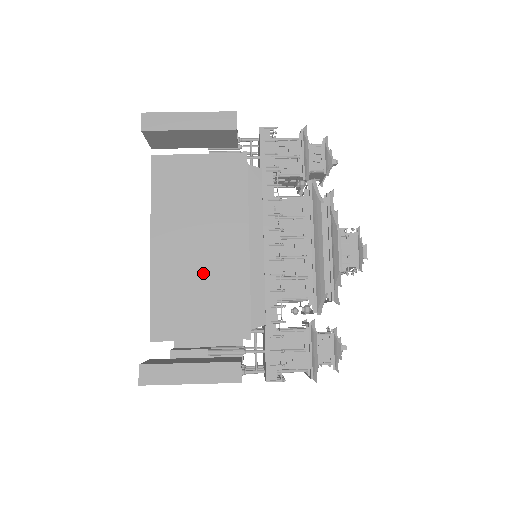
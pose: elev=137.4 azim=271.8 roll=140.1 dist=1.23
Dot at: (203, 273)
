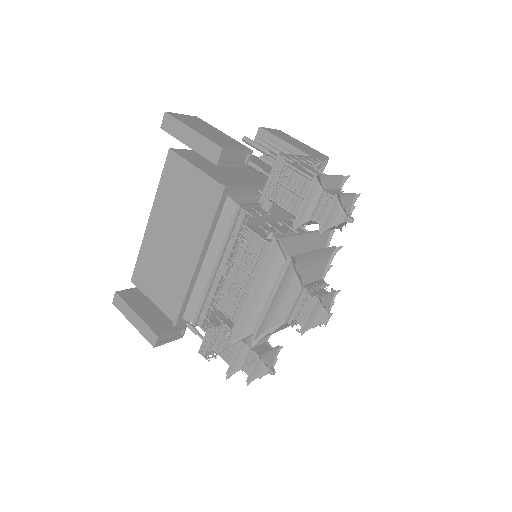
Dot at: (168, 261)
